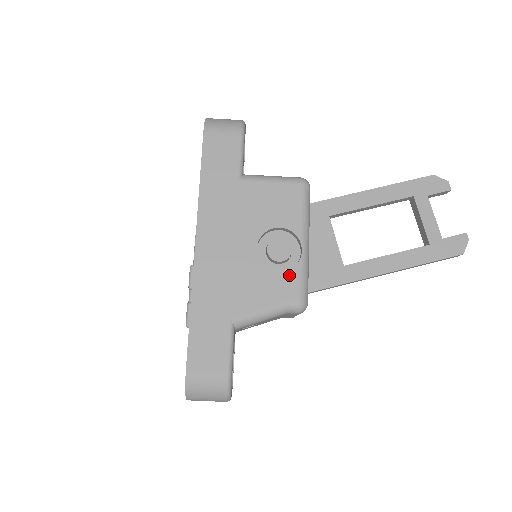
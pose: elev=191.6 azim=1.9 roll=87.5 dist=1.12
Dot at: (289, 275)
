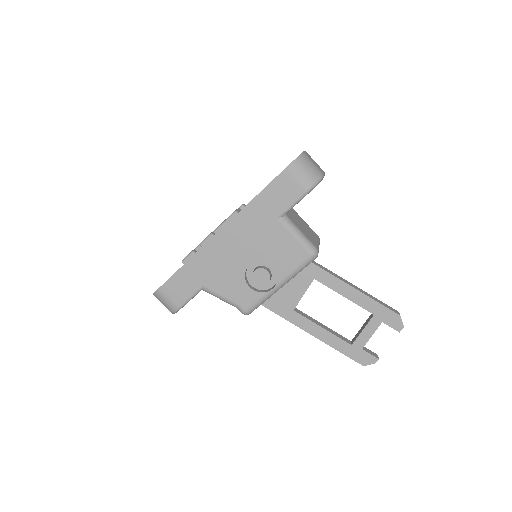
Dot at: (253, 294)
